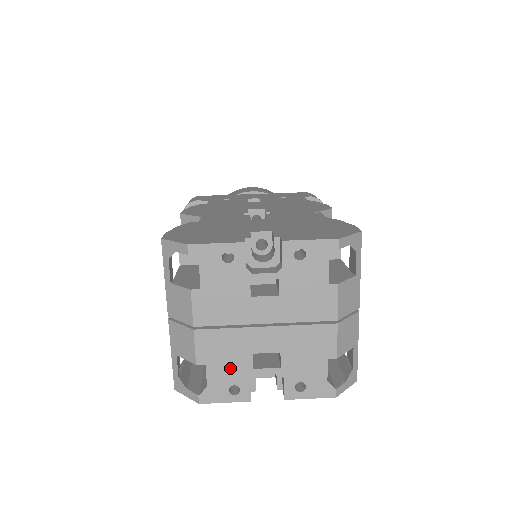
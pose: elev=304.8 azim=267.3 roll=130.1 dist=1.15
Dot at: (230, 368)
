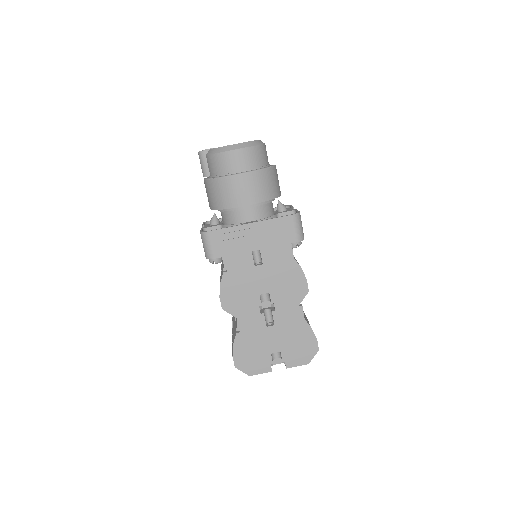
Dot at: occluded
